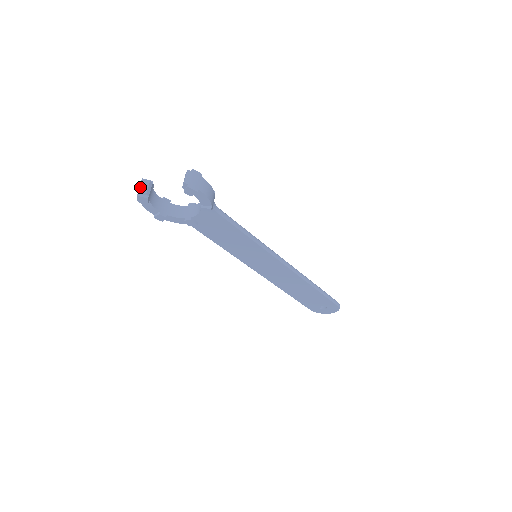
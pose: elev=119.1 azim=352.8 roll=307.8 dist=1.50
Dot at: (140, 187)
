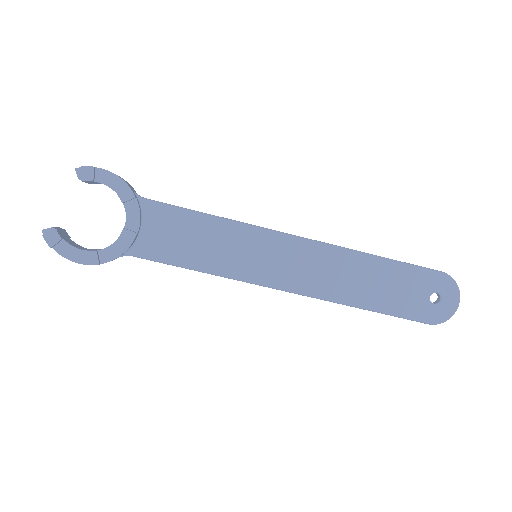
Dot at: (45, 230)
